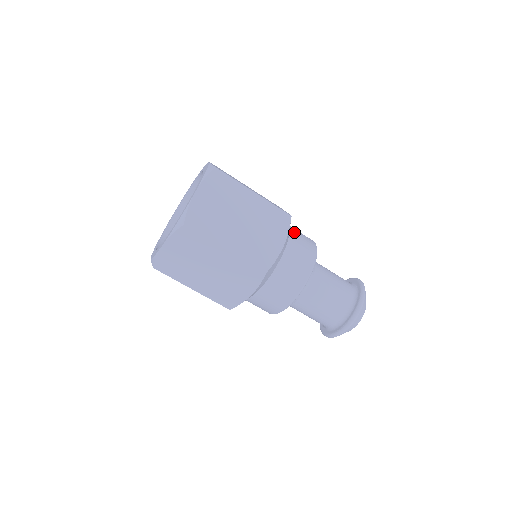
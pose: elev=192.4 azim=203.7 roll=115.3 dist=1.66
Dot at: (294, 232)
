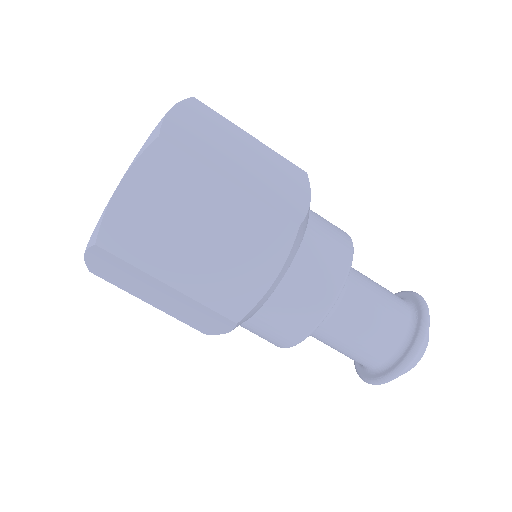
Dot at: (312, 238)
